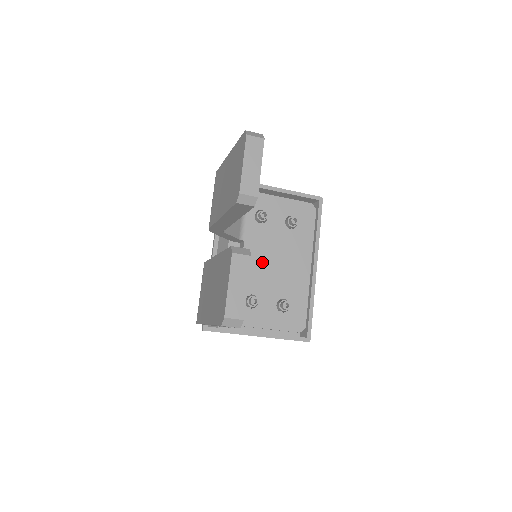
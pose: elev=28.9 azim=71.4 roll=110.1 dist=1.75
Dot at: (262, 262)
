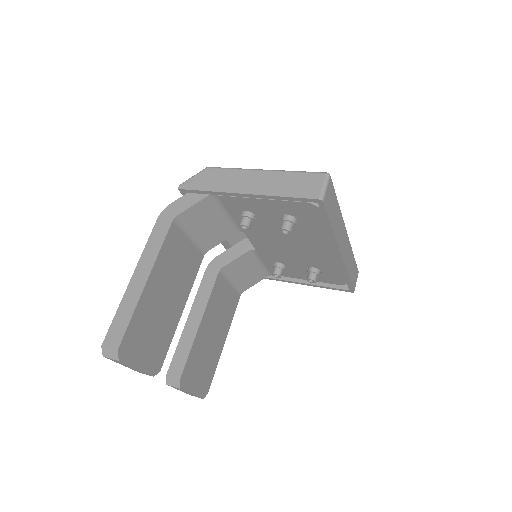
Dot at: (273, 245)
